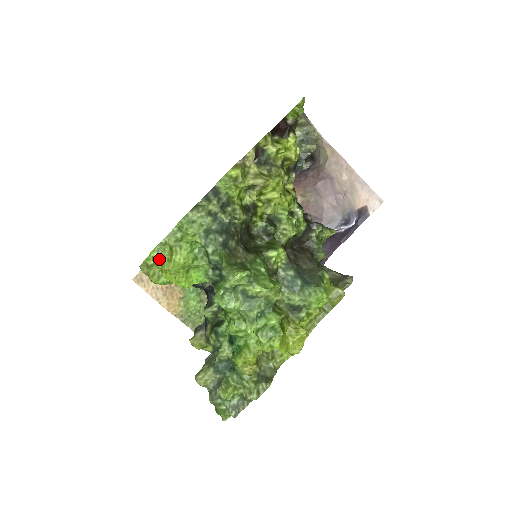
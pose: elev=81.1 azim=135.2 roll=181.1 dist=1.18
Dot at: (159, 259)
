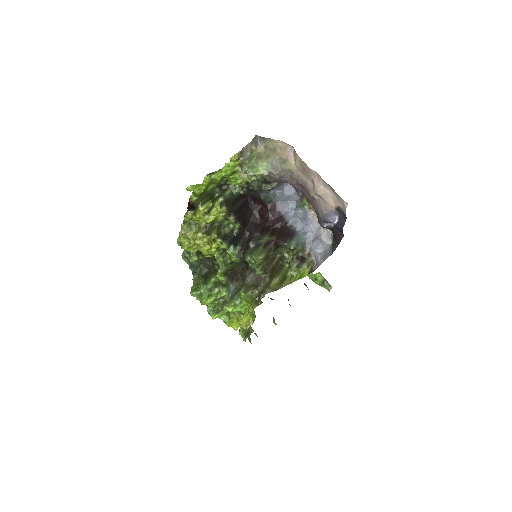
Dot at: occluded
